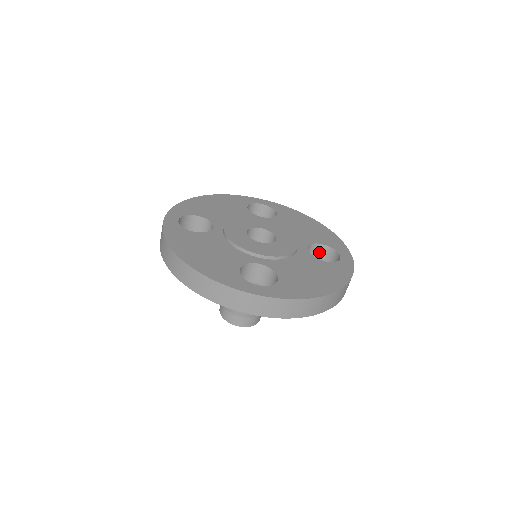
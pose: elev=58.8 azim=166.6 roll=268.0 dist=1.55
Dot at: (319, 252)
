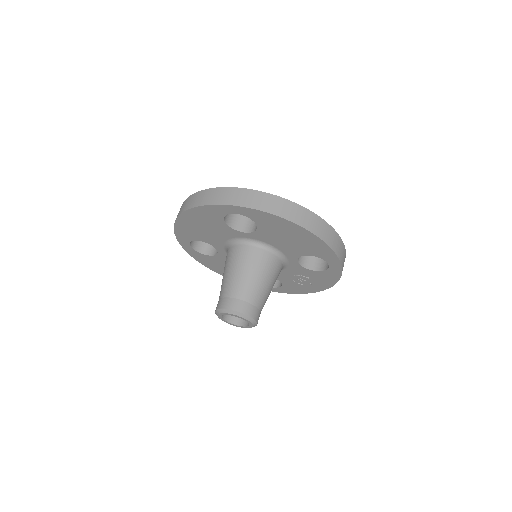
Dot at: (317, 262)
